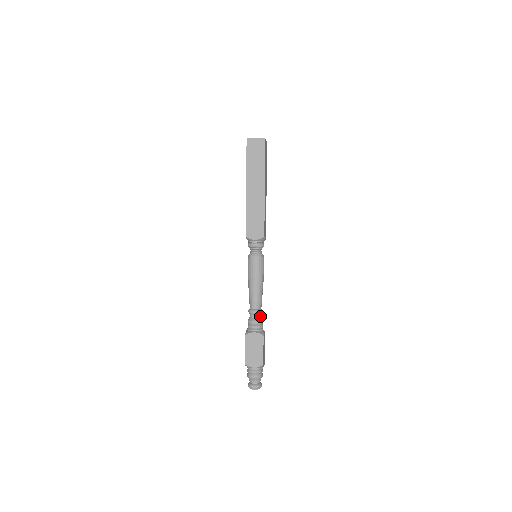
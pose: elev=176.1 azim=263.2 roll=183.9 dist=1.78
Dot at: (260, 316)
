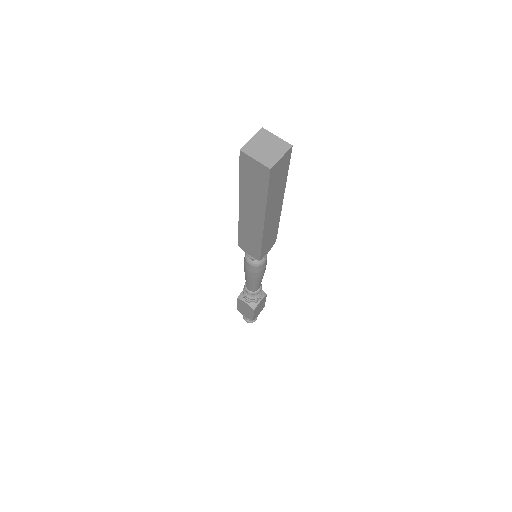
Dot at: occluded
